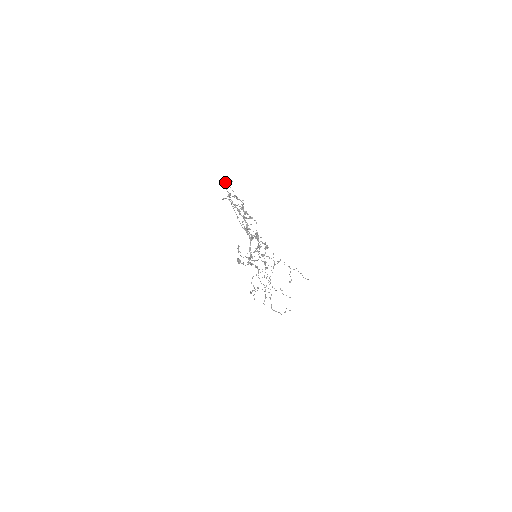
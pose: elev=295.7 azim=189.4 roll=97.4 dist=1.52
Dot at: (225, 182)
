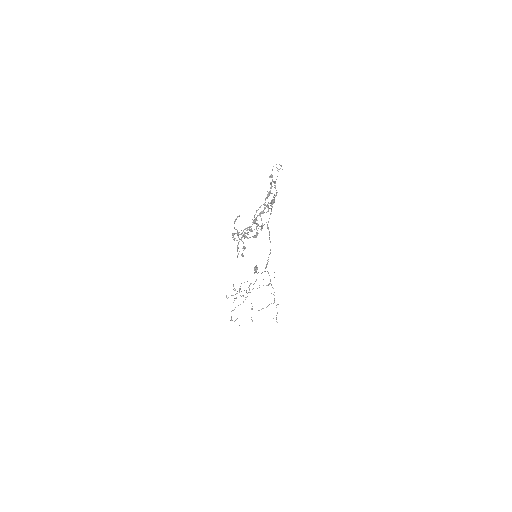
Dot at: occluded
